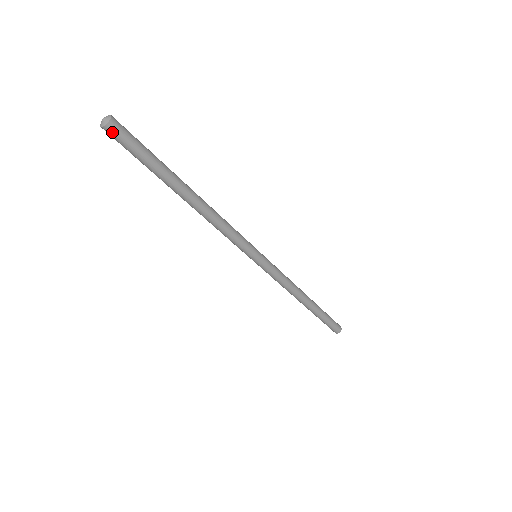
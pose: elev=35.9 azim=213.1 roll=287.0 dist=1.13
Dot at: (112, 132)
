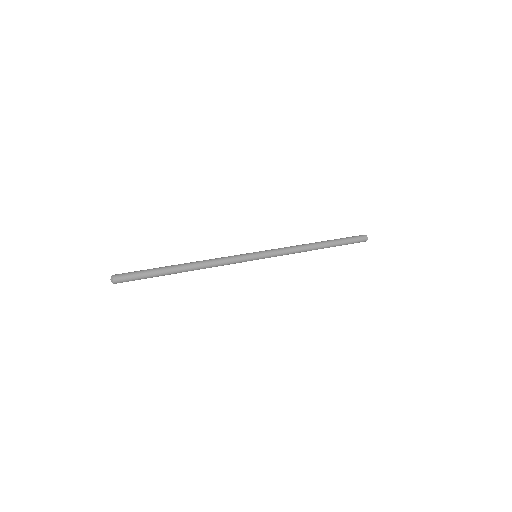
Dot at: occluded
